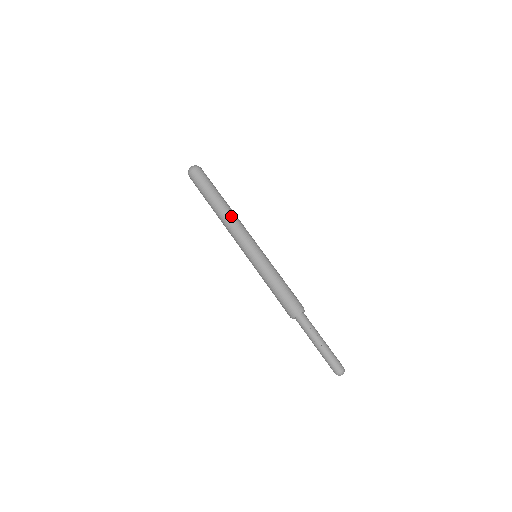
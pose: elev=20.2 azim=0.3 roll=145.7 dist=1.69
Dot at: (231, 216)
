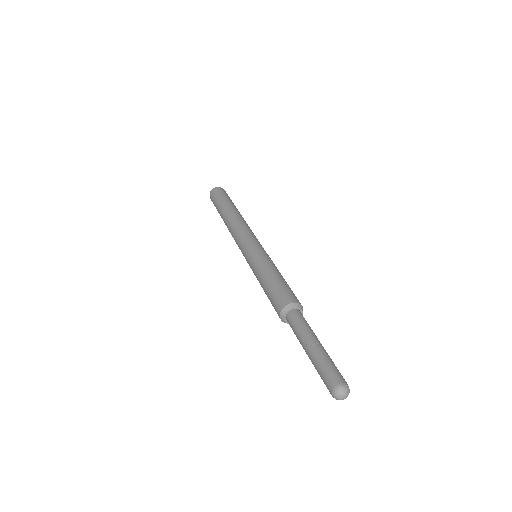
Dot at: (239, 218)
